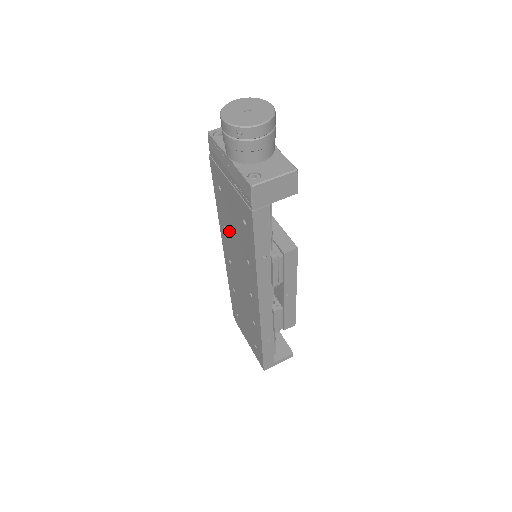
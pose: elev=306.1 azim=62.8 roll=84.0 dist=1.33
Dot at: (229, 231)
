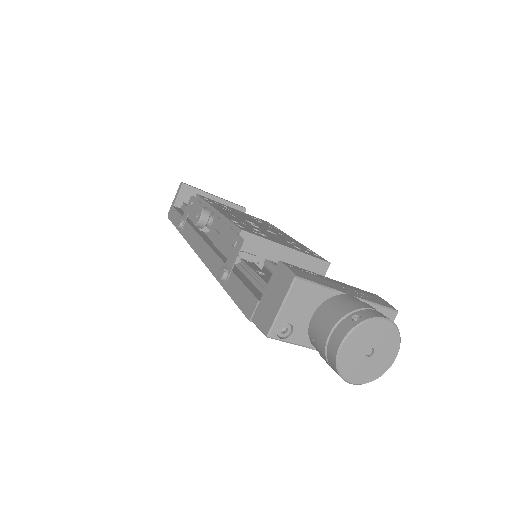
Dot at: occluded
